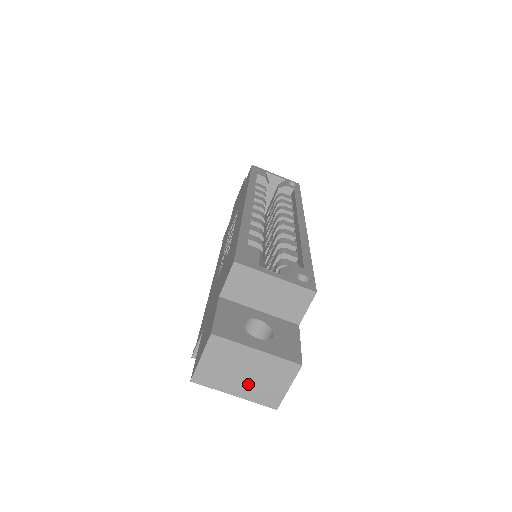
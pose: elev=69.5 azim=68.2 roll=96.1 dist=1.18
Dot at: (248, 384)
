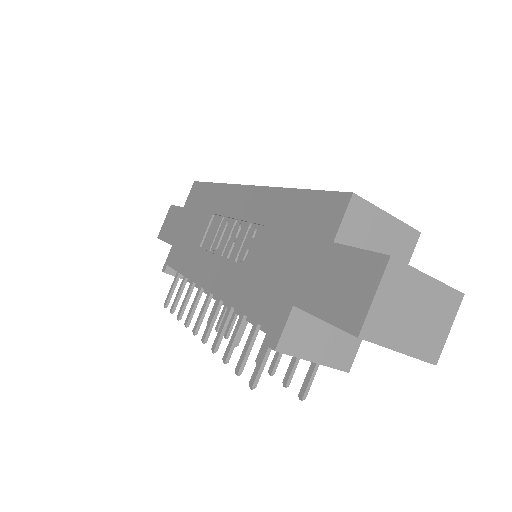
Dot at: (415, 331)
